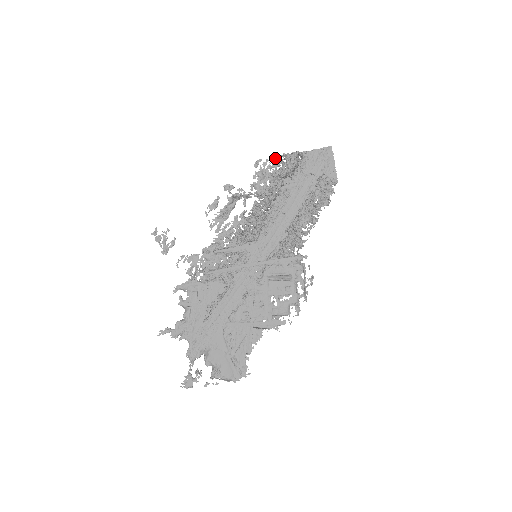
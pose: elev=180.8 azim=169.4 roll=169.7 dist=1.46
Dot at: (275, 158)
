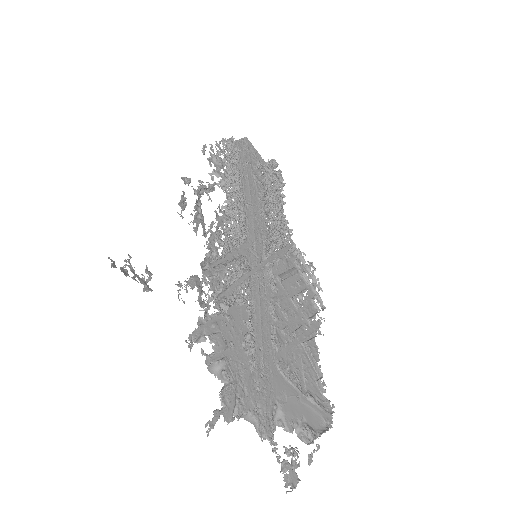
Dot at: (217, 143)
